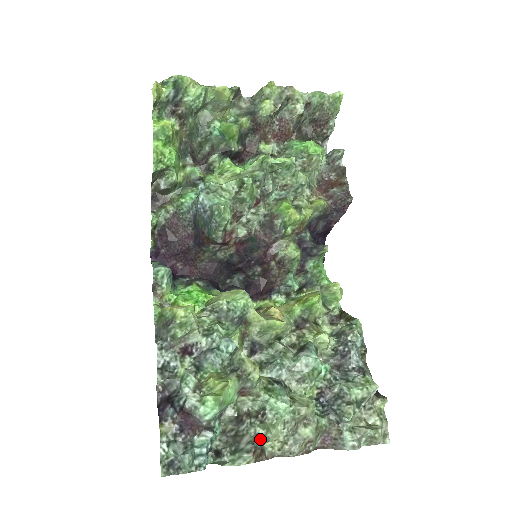
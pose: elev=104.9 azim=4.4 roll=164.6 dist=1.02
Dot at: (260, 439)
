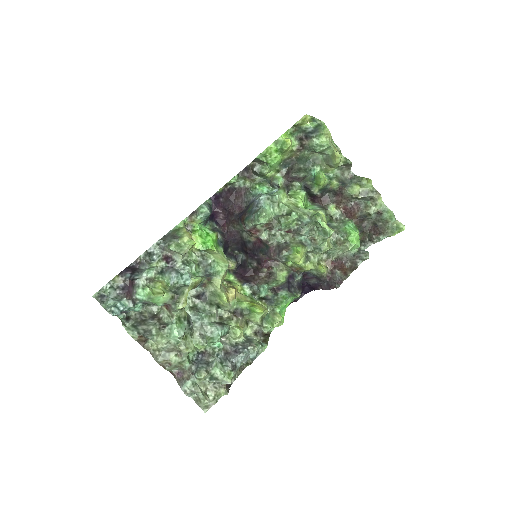
Dot at: (149, 334)
